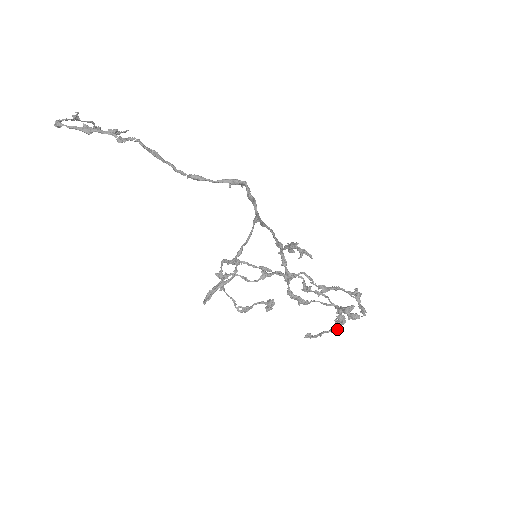
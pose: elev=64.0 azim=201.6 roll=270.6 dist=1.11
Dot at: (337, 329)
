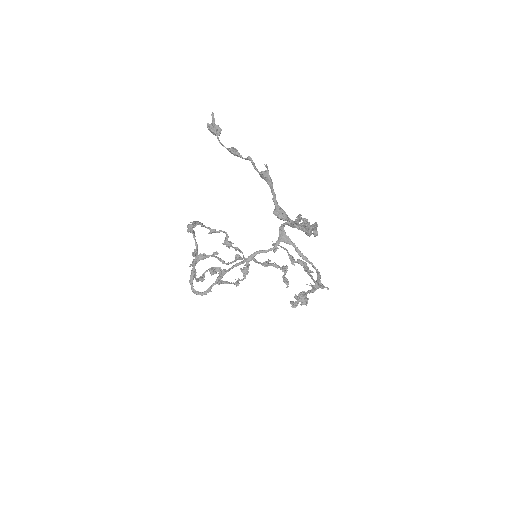
Dot at: occluded
